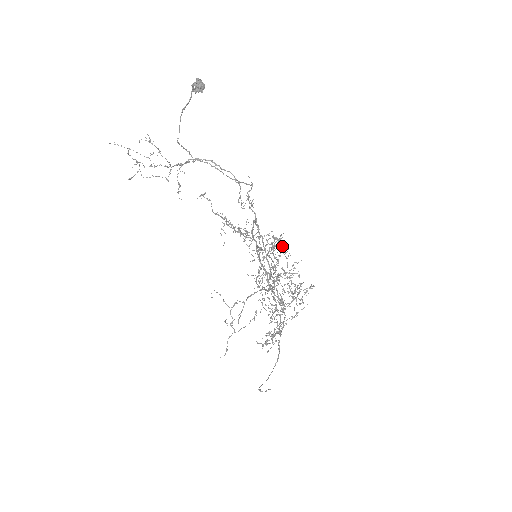
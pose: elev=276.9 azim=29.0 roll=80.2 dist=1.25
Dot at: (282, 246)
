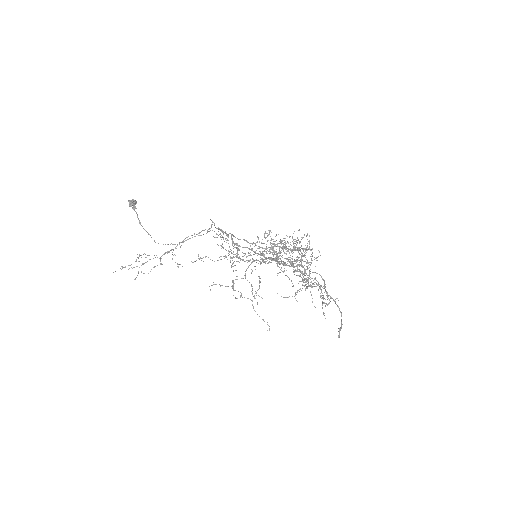
Dot at: occluded
